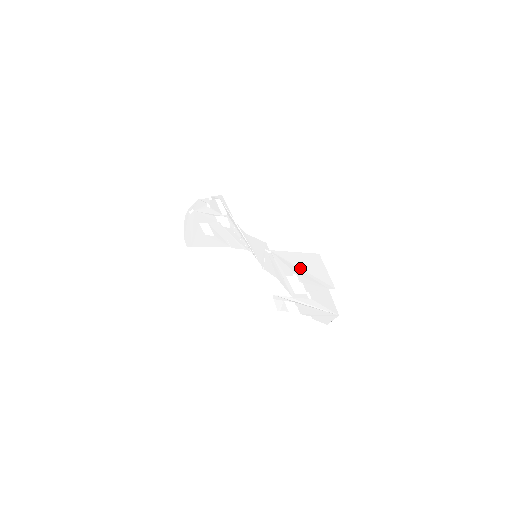
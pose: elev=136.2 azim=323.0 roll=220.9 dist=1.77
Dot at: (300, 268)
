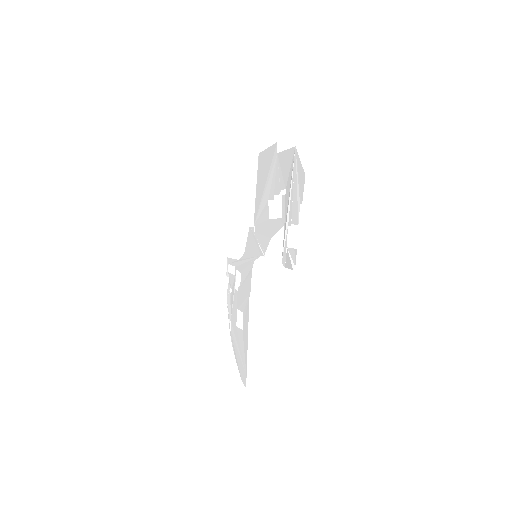
Dot at: (264, 189)
